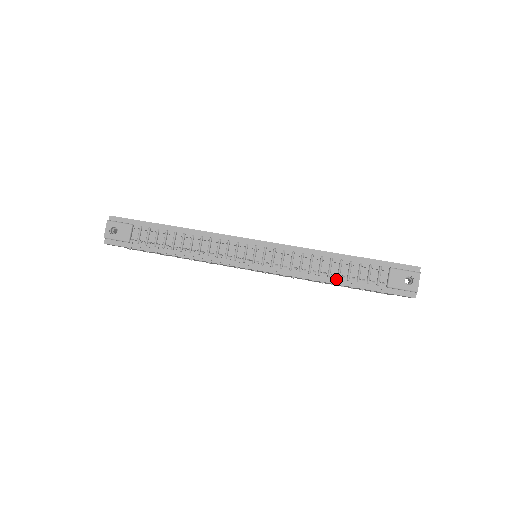
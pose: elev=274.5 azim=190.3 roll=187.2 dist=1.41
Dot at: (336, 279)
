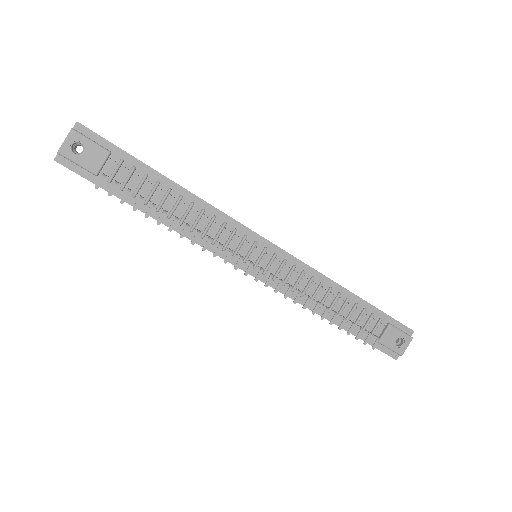
Dot at: occluded
